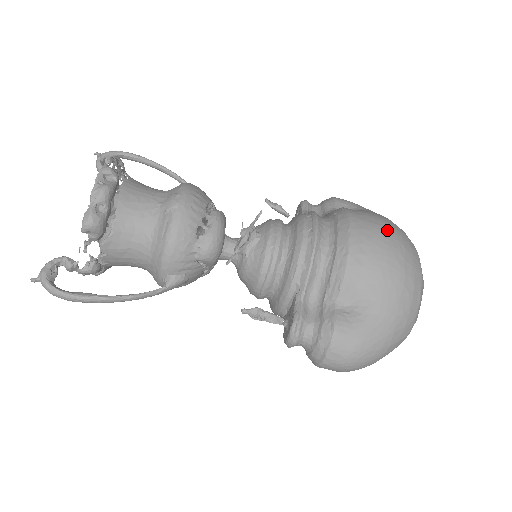
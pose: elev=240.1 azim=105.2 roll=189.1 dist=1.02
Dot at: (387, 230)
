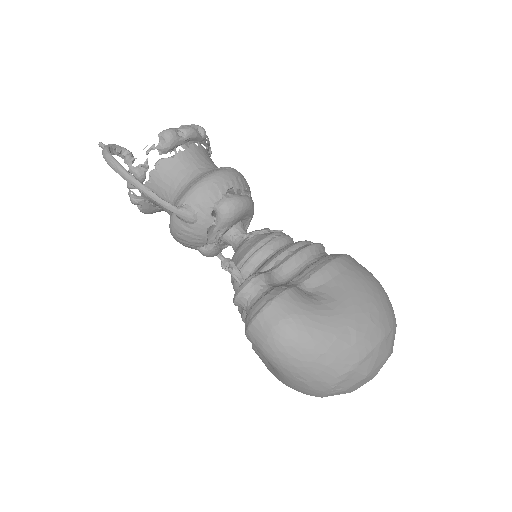
Dot at: (377, 280)
